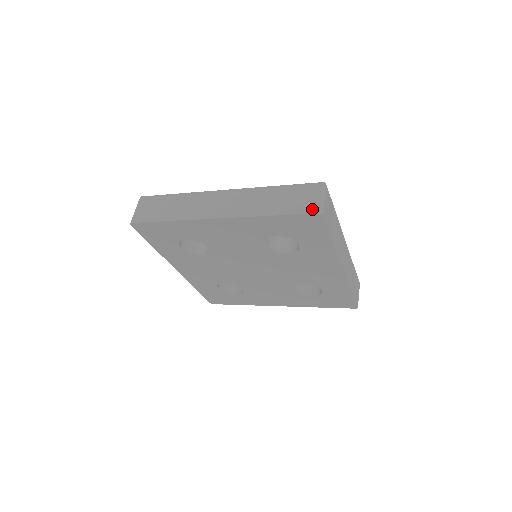
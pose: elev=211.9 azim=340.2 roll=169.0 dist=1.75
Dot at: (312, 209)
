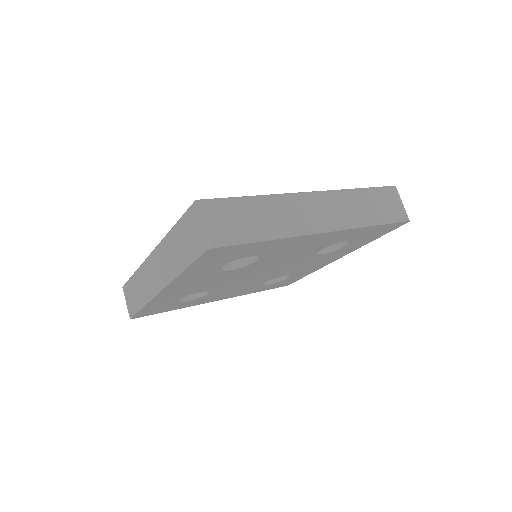
Dot at: (201, 248)
